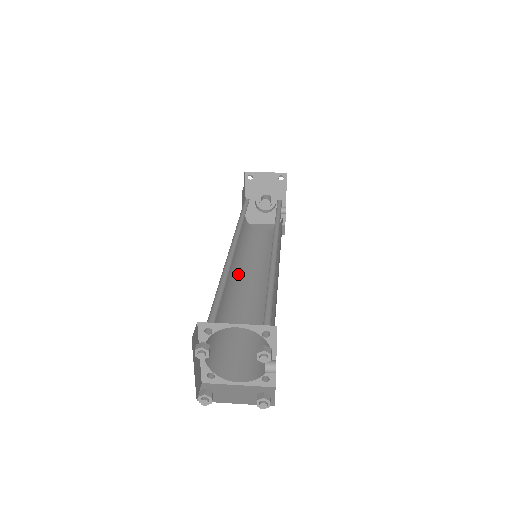
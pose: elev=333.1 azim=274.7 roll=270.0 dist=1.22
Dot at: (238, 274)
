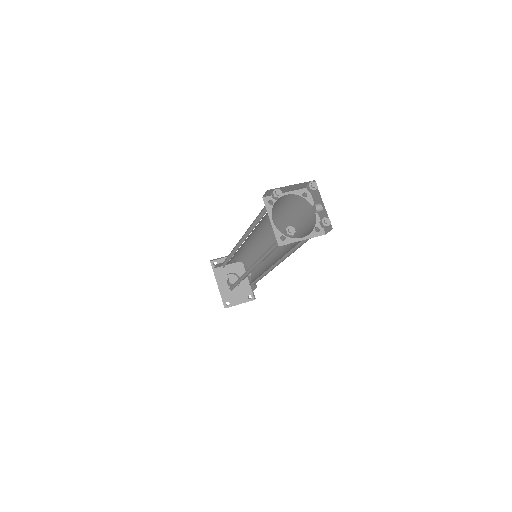
Dot at: (249, 269)
